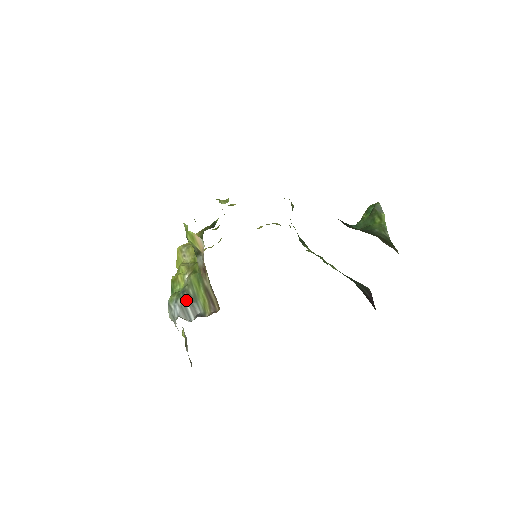
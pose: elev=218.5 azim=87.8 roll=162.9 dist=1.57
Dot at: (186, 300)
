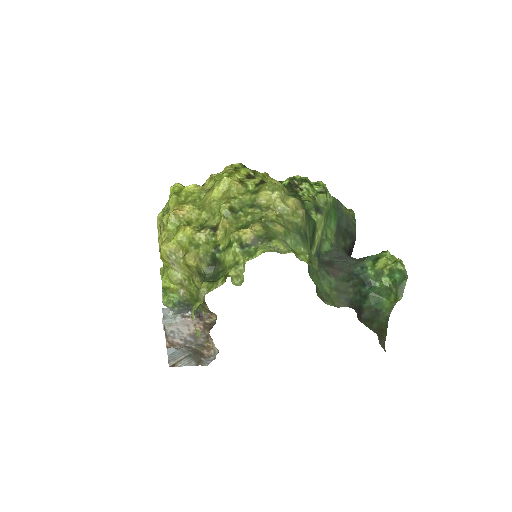
Dot at: (183, 308)
